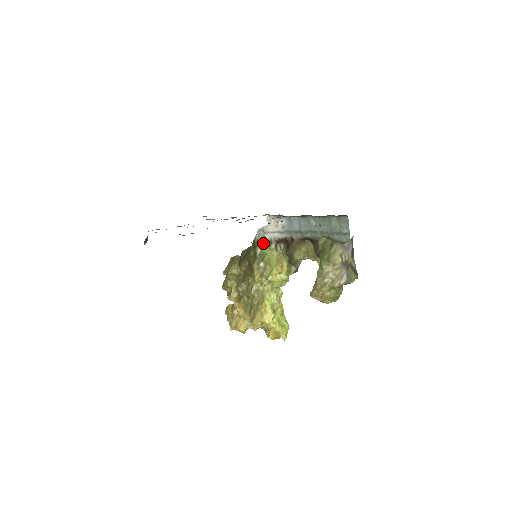
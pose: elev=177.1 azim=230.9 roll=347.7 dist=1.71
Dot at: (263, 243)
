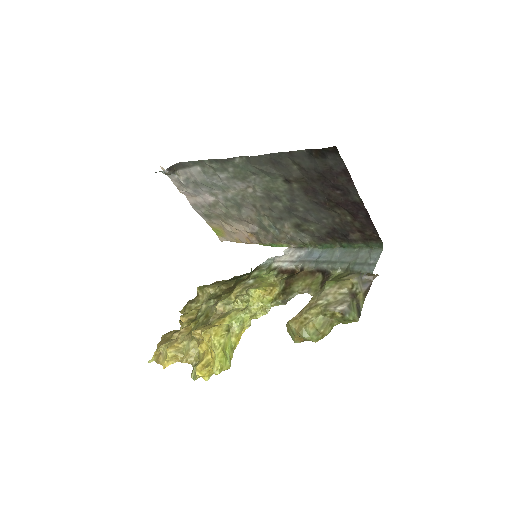
Dot at: (265, 269)
